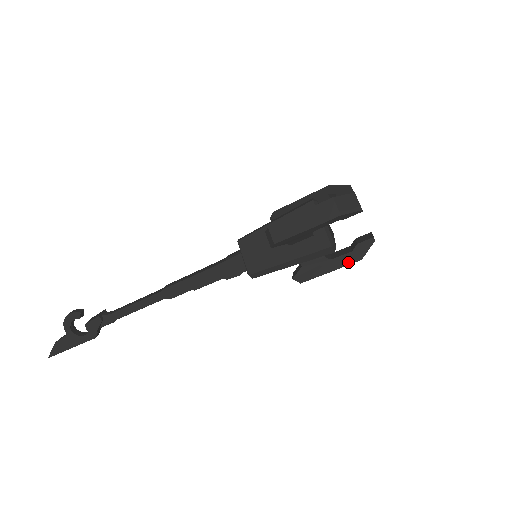
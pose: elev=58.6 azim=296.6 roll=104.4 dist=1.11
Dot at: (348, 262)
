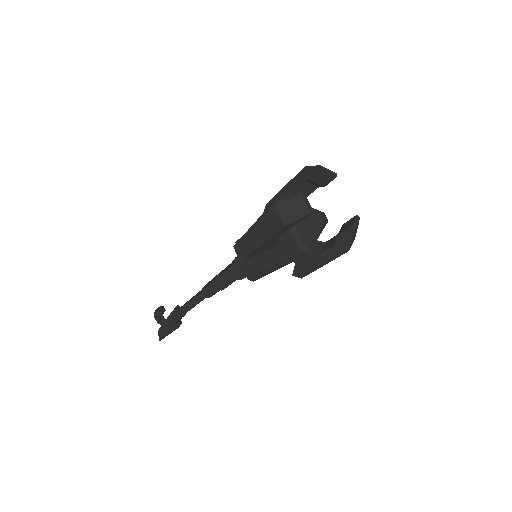
Dot at: (336, 255)
